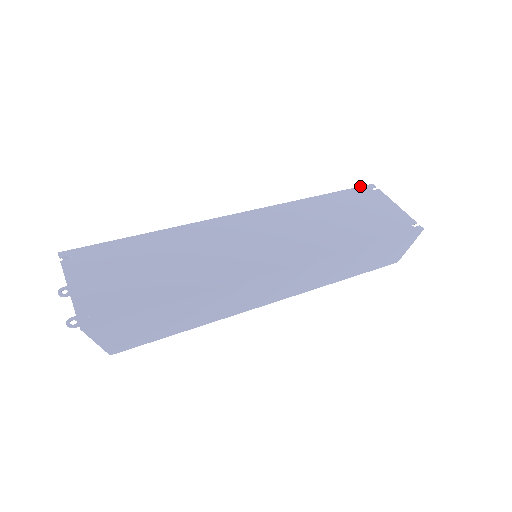
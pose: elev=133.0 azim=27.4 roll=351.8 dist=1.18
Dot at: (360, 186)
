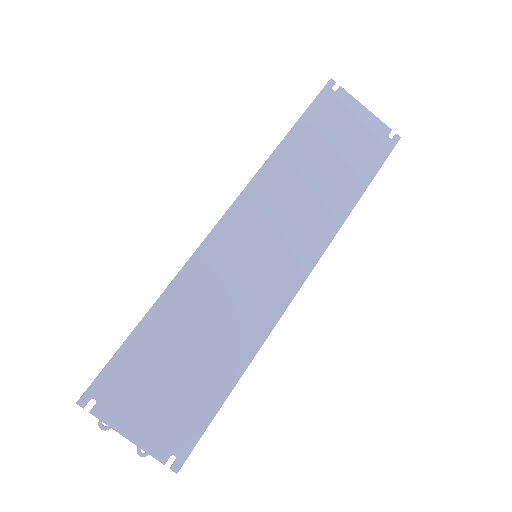
Dot at: (320, 91)
